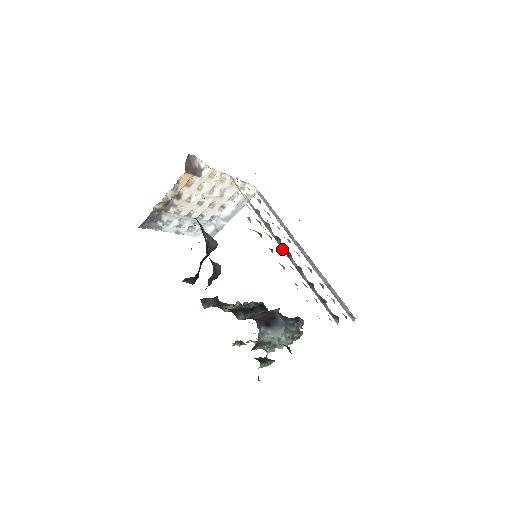
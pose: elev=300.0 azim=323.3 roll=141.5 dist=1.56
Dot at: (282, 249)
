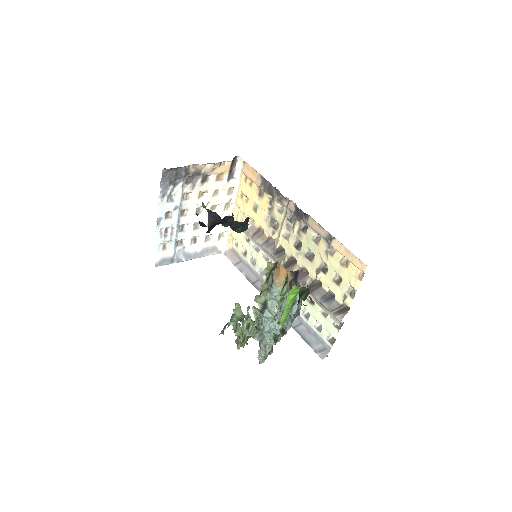
Dot at: (281, 262)
